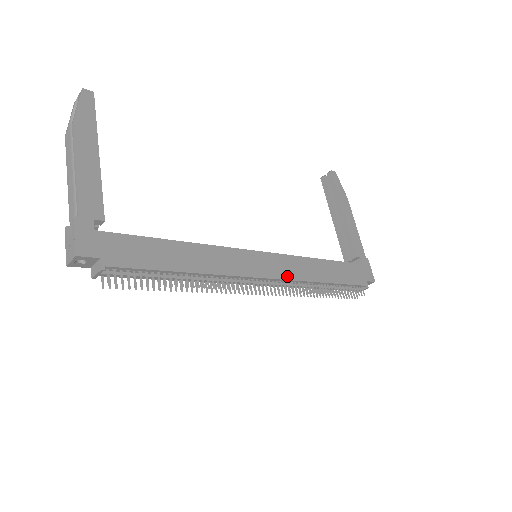
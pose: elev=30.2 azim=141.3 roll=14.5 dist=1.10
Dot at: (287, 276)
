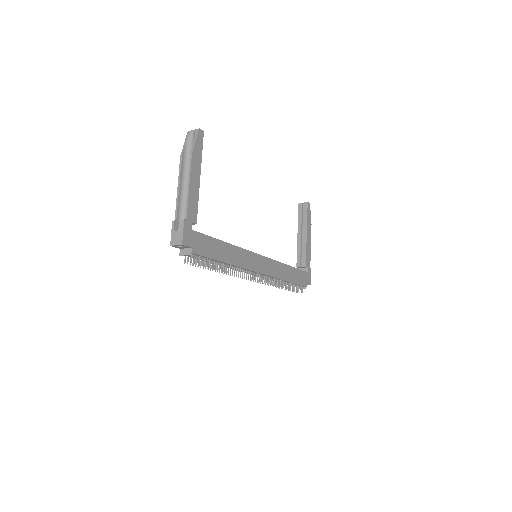
Dot at: (269, 273)
